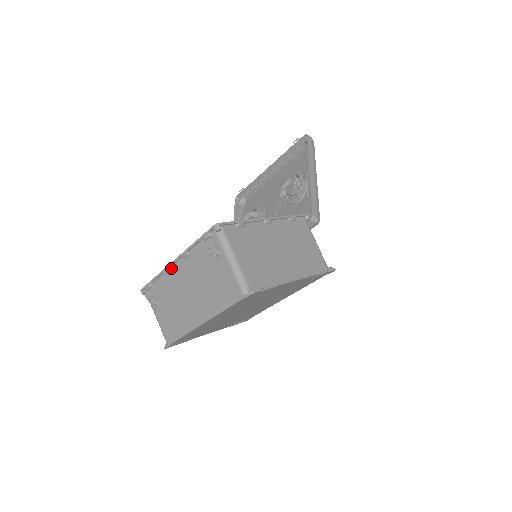
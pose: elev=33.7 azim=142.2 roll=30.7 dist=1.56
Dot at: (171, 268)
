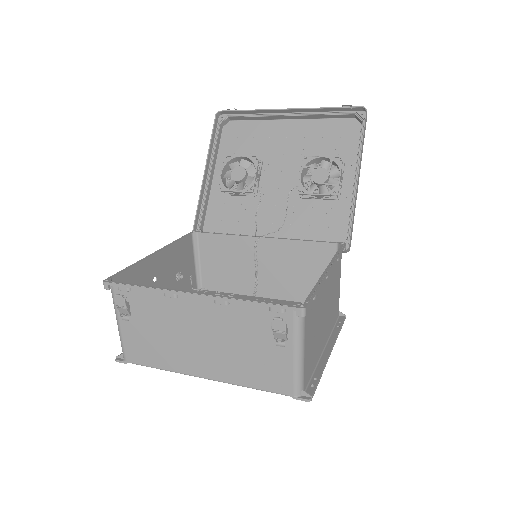
Dot at: (182, 296)
